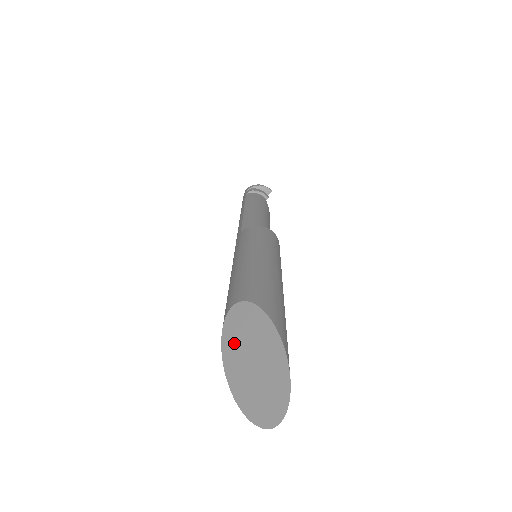
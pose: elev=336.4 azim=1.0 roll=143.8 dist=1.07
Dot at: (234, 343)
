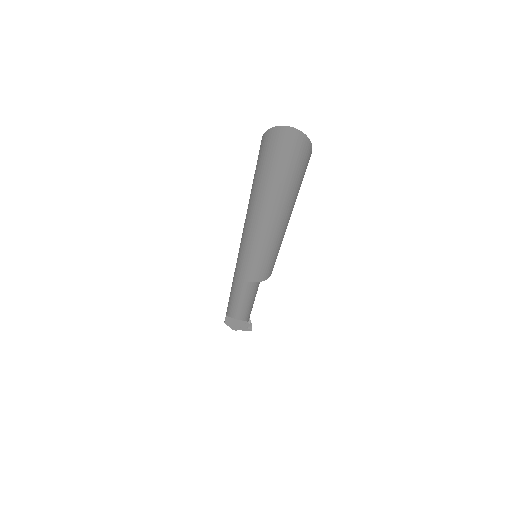
Dot at: occluded
